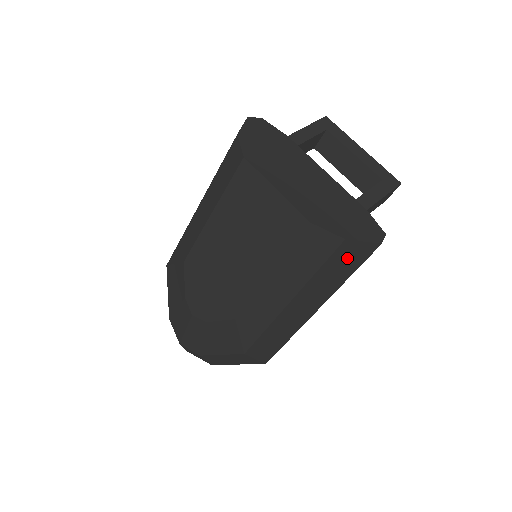
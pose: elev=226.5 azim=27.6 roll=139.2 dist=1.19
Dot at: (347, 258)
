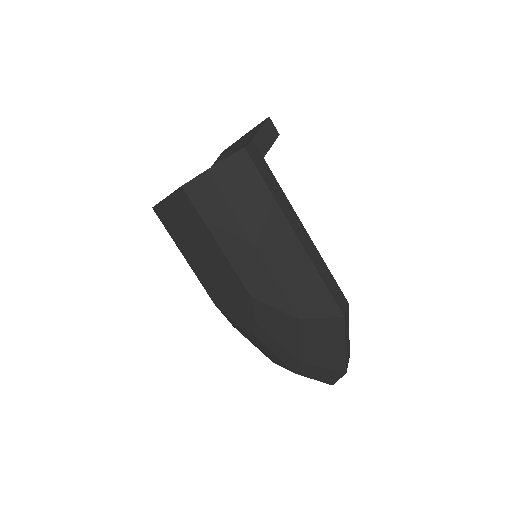
Dot at: (236, 178)
